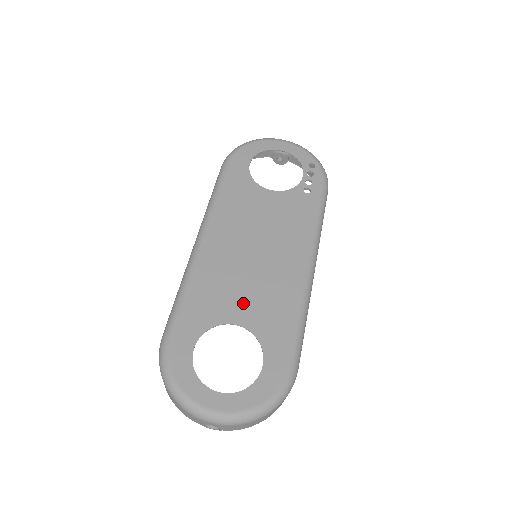
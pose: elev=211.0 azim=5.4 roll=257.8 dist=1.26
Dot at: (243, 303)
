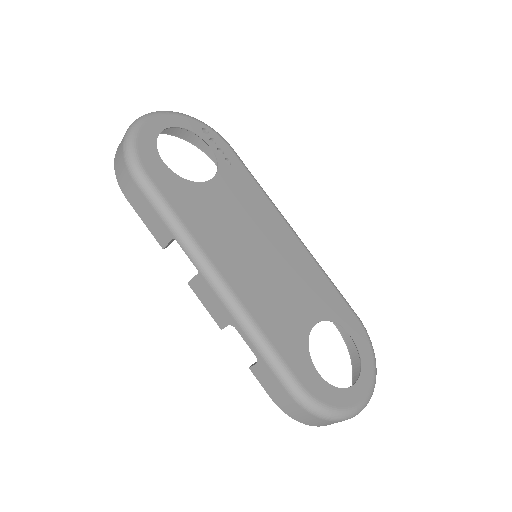
Dot at: (300, 304)
